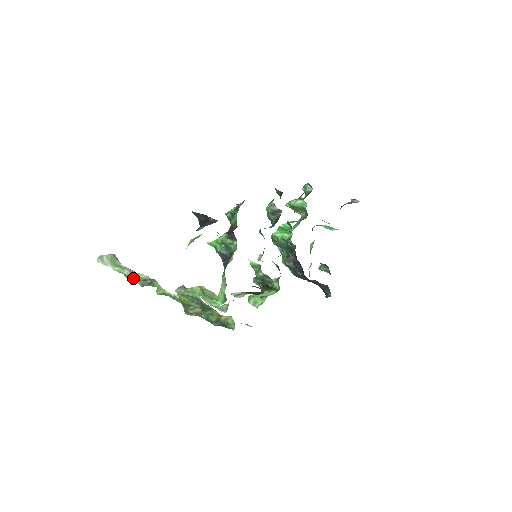
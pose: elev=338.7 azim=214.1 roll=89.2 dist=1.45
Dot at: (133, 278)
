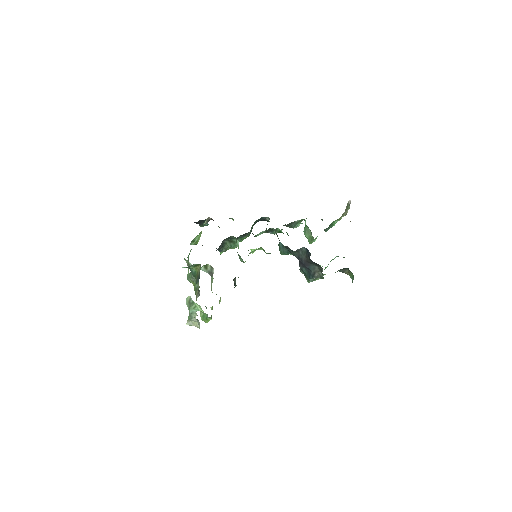
Dot at: (189, 311)
